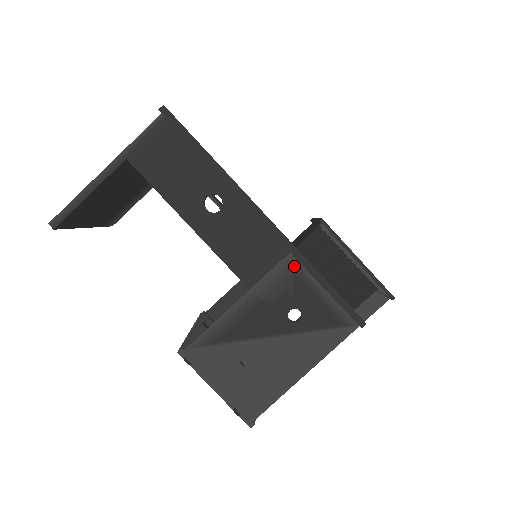
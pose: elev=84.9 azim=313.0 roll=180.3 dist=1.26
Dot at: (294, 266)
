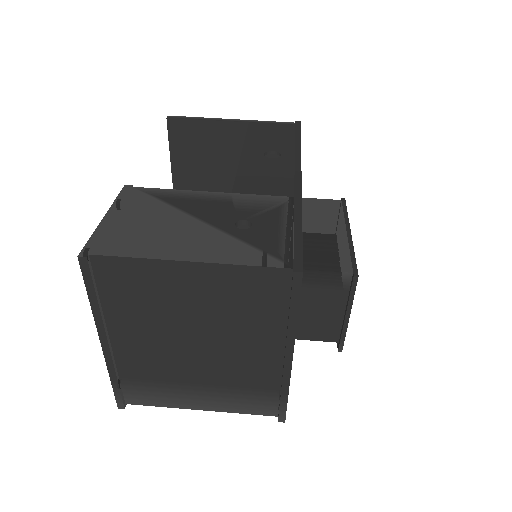
Dot at: (286, 204)
